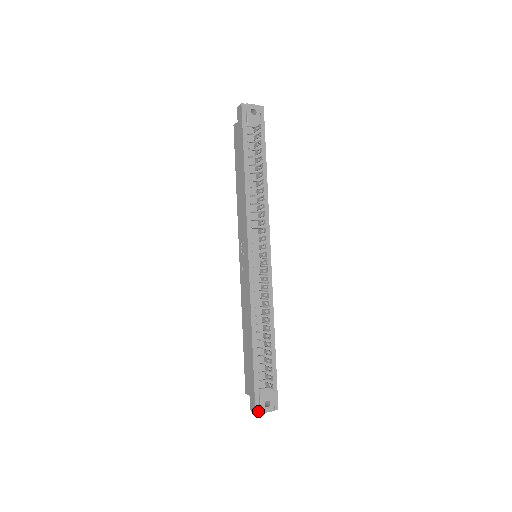
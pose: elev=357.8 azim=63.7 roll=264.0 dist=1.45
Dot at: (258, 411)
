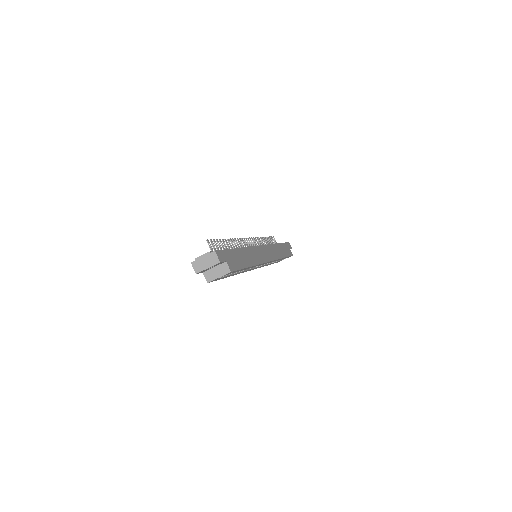
Dot at: (195, 261)
